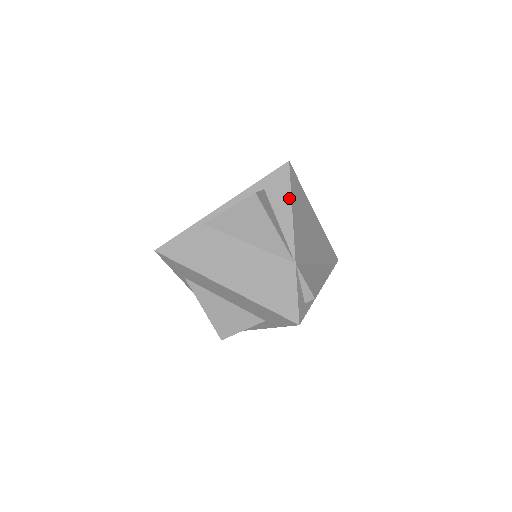
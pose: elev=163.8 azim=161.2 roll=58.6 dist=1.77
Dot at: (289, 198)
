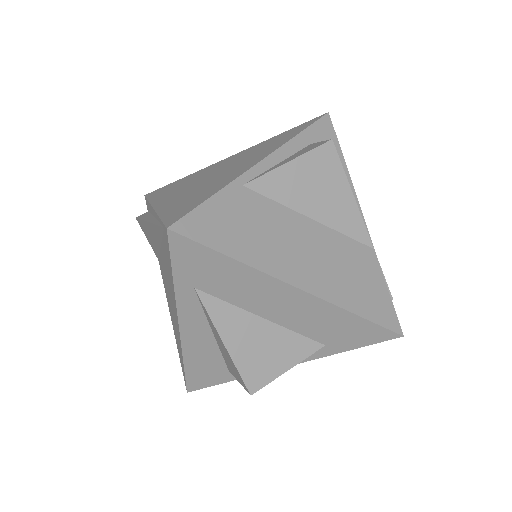
Dot at: (343, 160)
